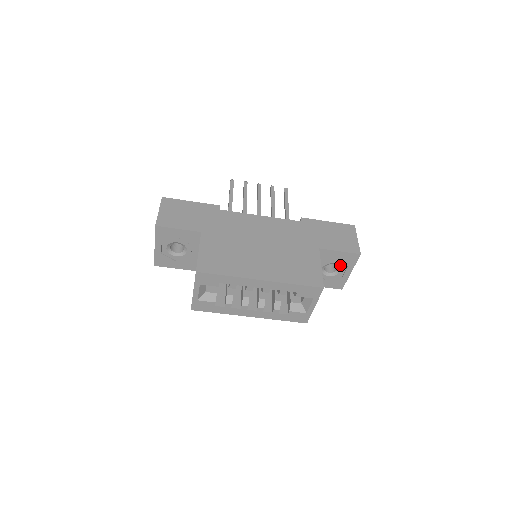
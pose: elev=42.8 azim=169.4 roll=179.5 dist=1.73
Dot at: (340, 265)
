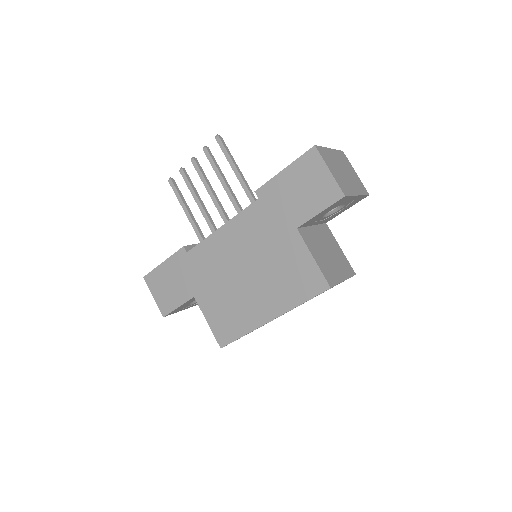
Dot at: (337, 206)
